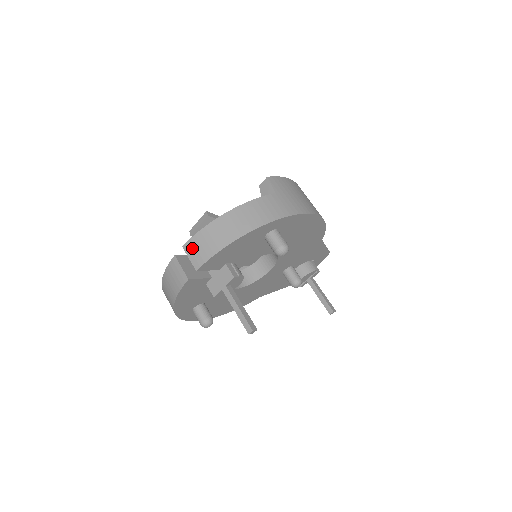
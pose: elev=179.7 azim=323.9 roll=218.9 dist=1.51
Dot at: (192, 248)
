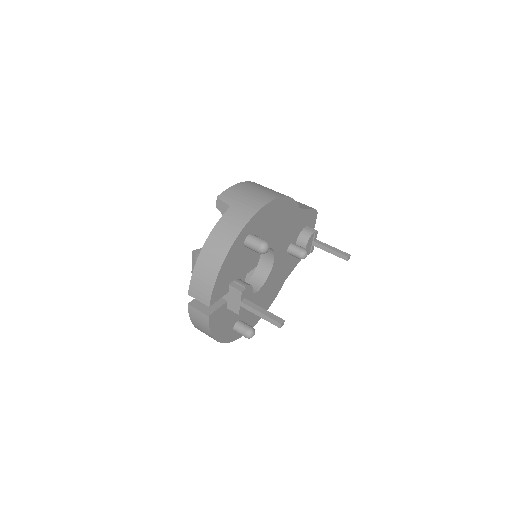
Dot at: (195, 292)
